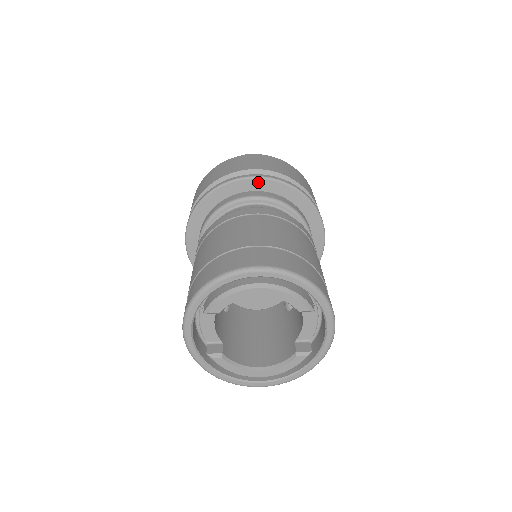
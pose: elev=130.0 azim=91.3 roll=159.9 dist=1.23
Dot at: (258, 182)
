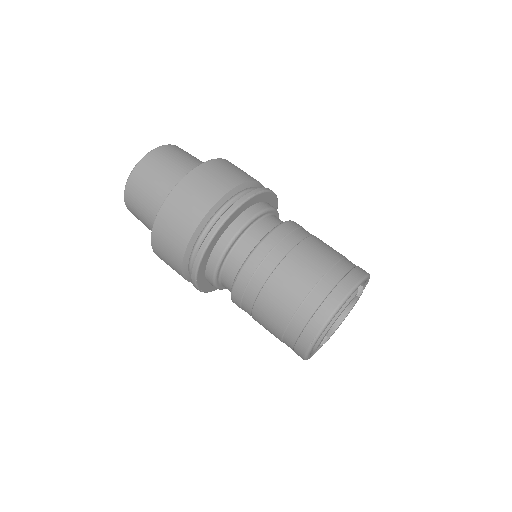
Dot at: (215, 238)
